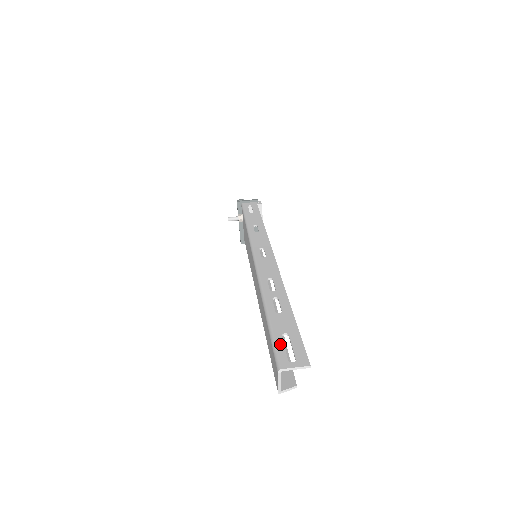
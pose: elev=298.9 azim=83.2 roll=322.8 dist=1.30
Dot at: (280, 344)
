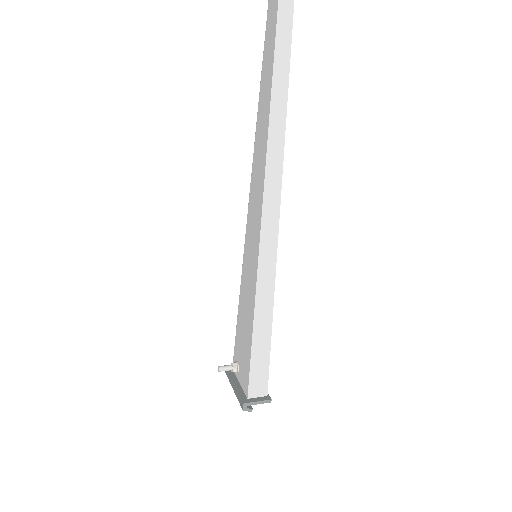
Dot at: occluded
